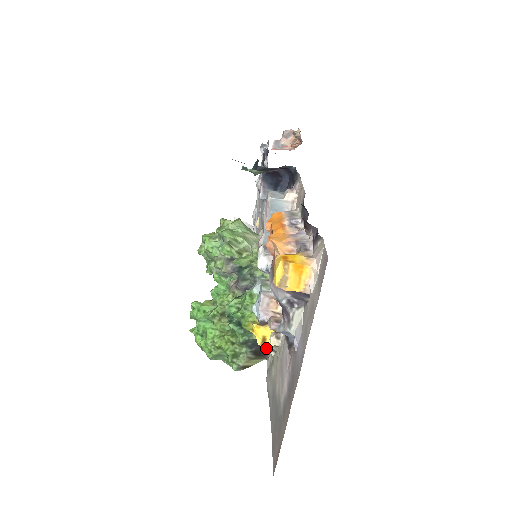
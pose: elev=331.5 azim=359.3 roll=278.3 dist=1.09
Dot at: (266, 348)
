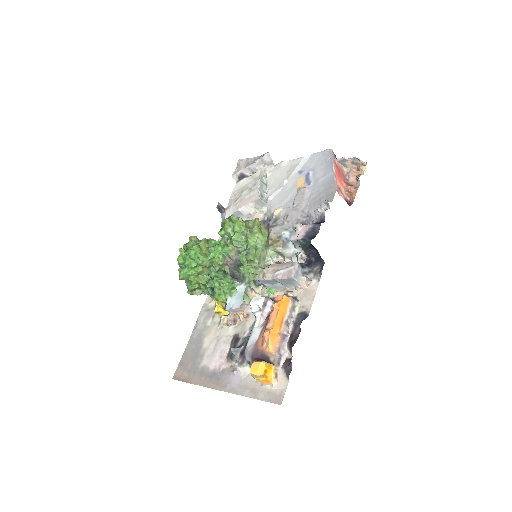
Dot at: occluded
